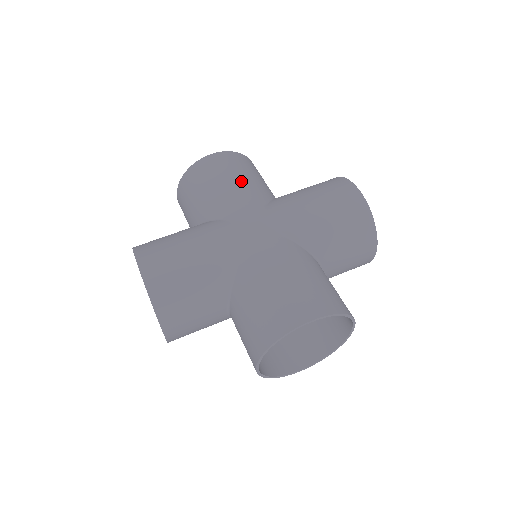
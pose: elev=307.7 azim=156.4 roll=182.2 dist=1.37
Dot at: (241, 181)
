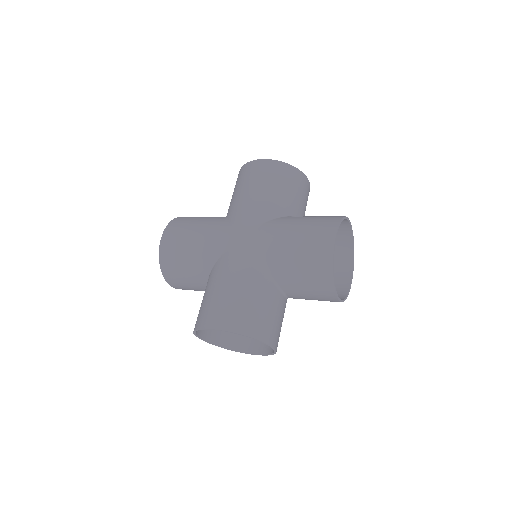
Dot at: (261, 194)
